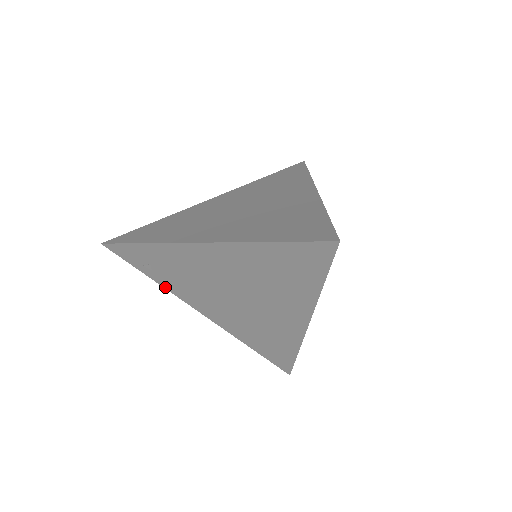
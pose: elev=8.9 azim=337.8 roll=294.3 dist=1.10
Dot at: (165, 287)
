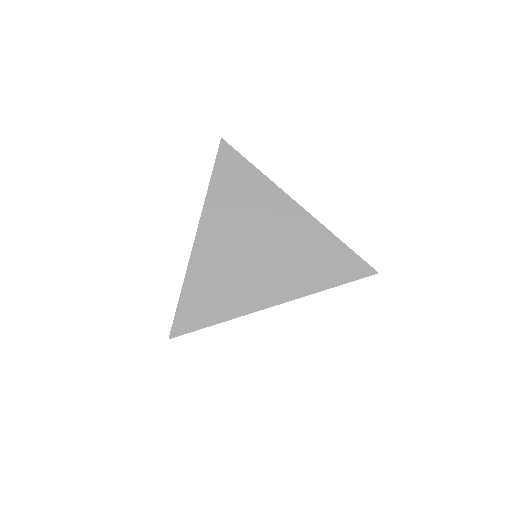
Dot at: occluded
